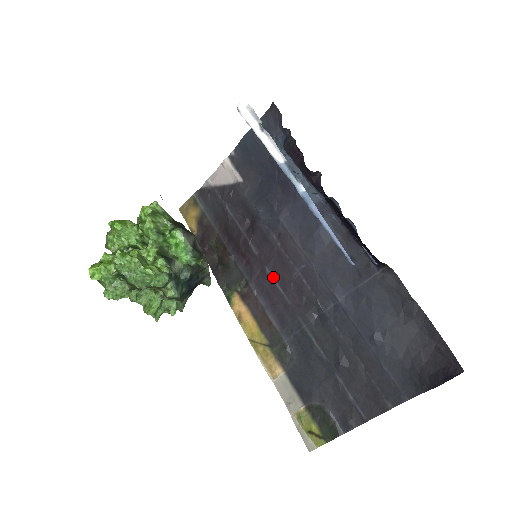
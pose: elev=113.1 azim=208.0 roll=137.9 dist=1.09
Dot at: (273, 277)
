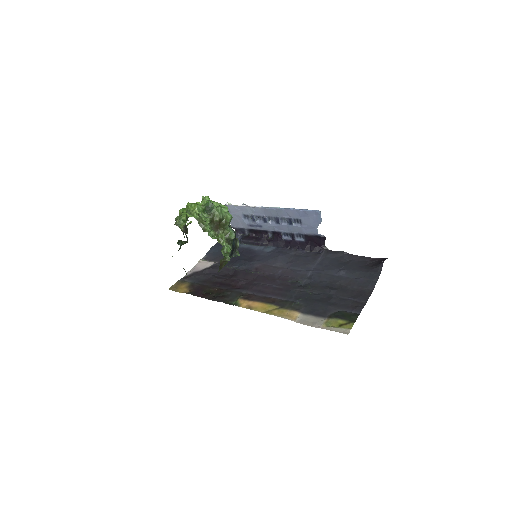
Dot at: (263, 284)
